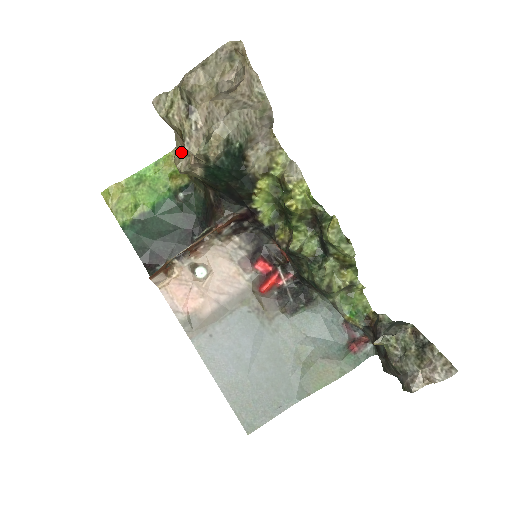
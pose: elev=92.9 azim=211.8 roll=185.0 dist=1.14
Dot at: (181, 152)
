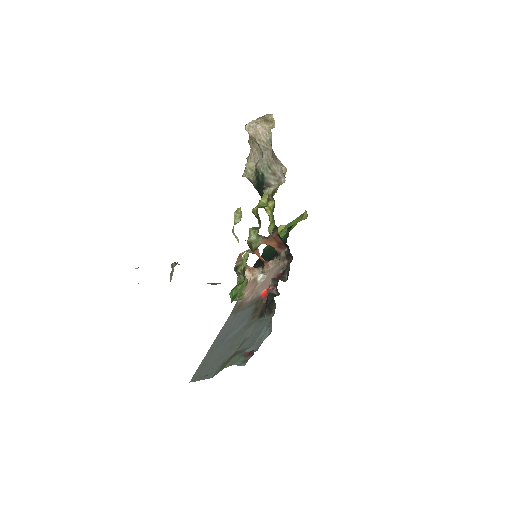
Dot at: occluded
